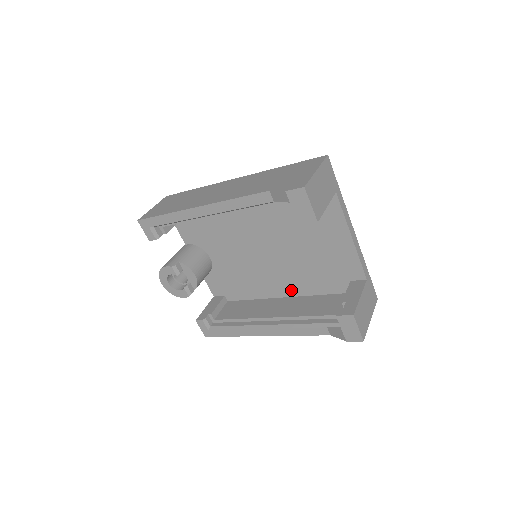
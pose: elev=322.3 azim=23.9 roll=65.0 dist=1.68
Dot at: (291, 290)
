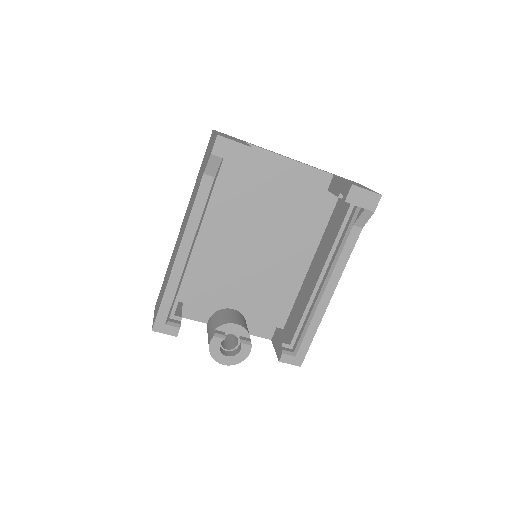
Dot at: (306, 254)
